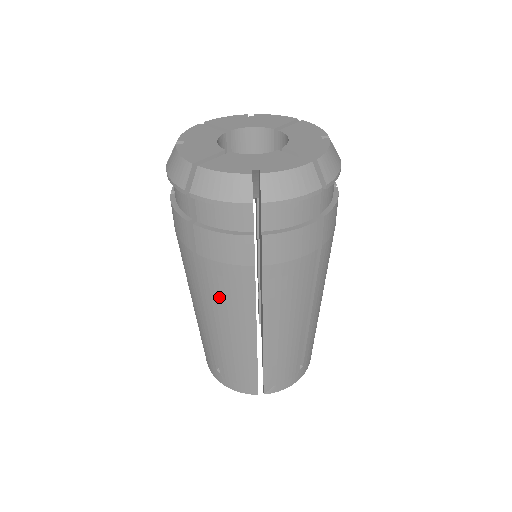
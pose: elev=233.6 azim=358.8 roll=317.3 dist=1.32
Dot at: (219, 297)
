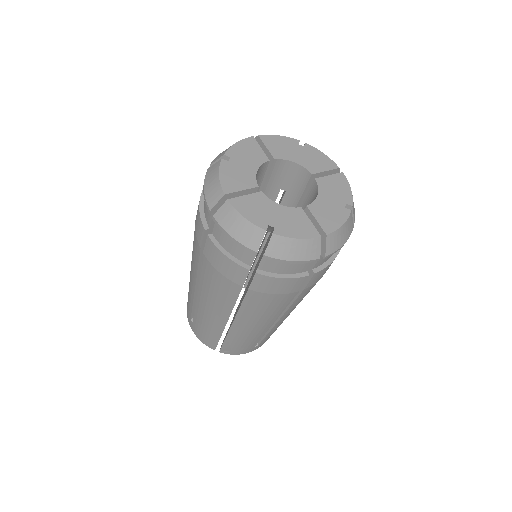
Dot at: (209, 287)
